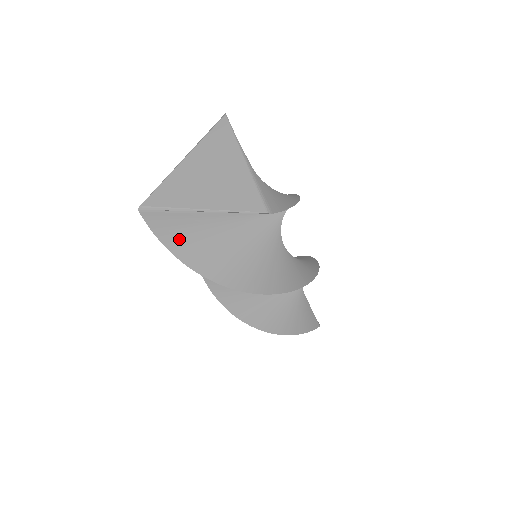
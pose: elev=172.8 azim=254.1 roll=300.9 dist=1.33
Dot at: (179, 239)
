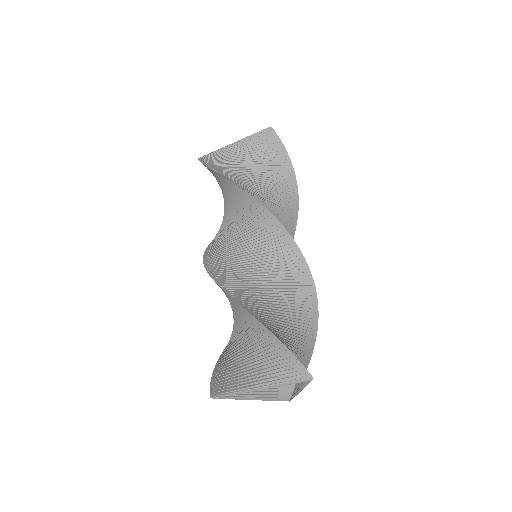
Dot at: (212, 161)
